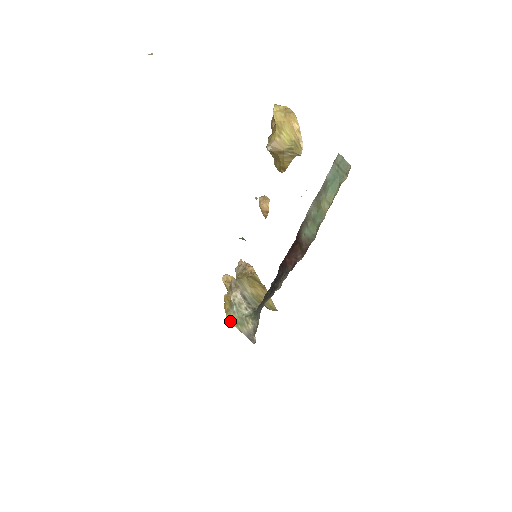
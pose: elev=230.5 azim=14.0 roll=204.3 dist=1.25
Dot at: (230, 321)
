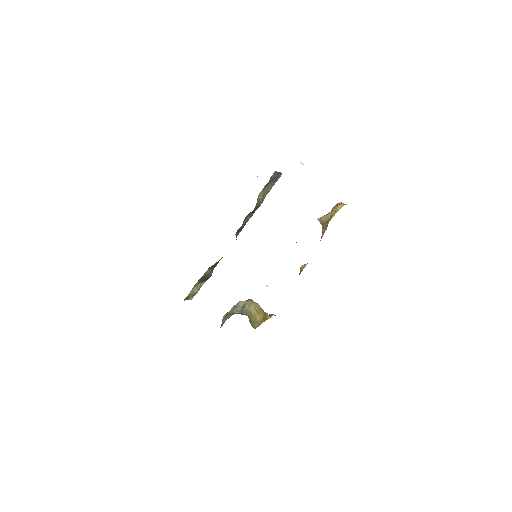
Dot at: (224, 315)
